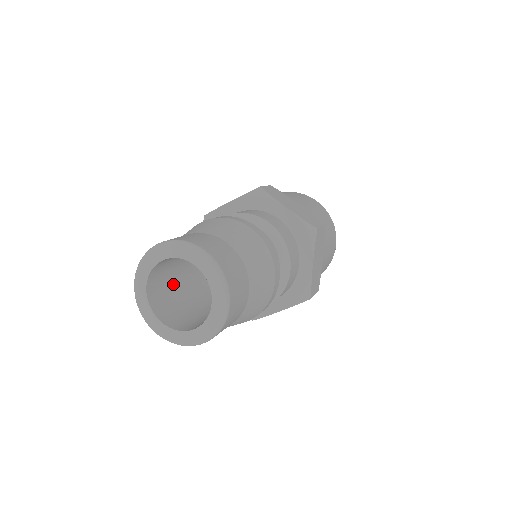
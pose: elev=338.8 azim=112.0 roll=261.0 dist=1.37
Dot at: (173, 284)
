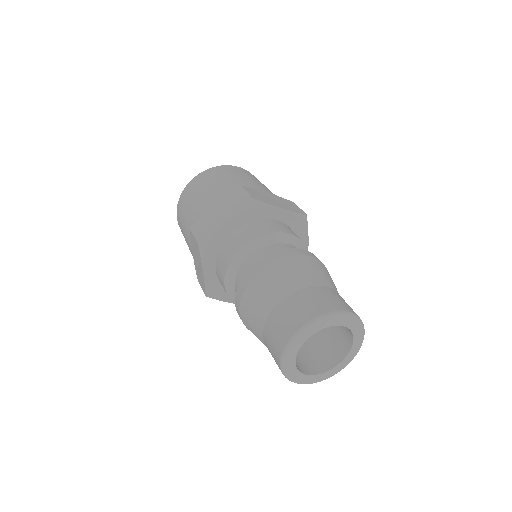
Dot at: occluded
